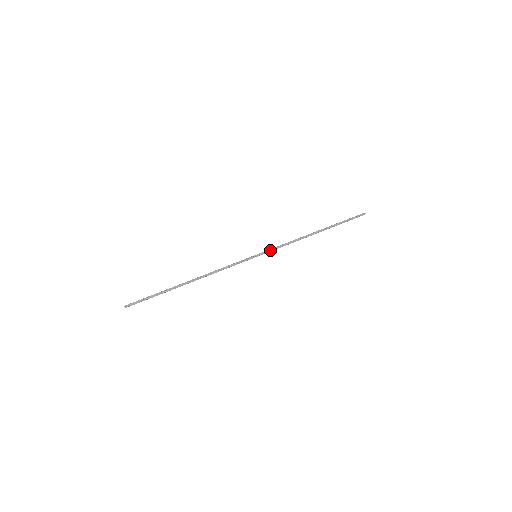
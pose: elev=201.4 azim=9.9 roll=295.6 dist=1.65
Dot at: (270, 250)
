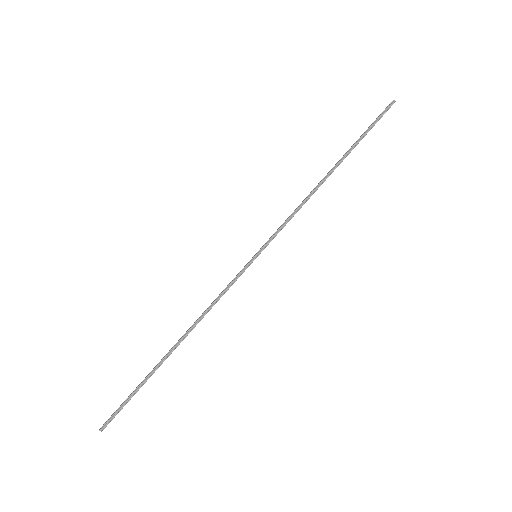
Dot at: (272, 236)
